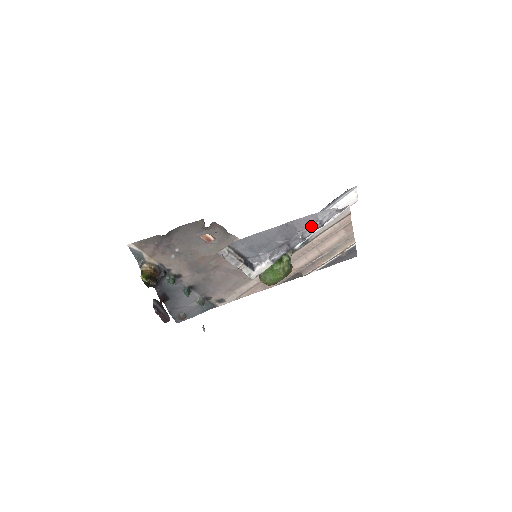
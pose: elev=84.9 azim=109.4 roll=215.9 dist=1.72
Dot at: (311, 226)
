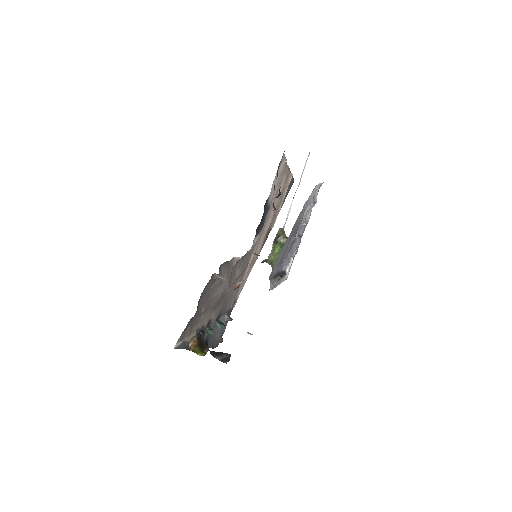
Dot at: (307, 210)
